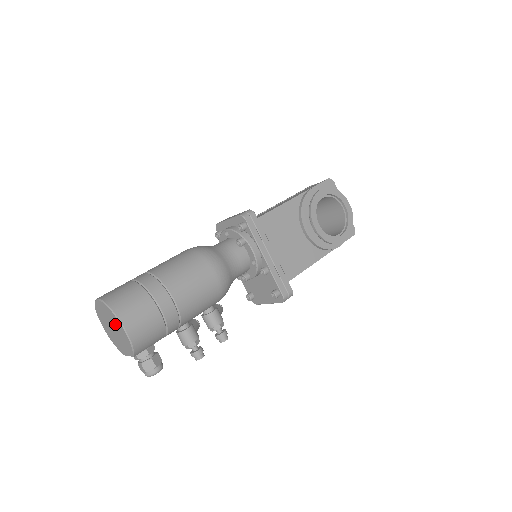
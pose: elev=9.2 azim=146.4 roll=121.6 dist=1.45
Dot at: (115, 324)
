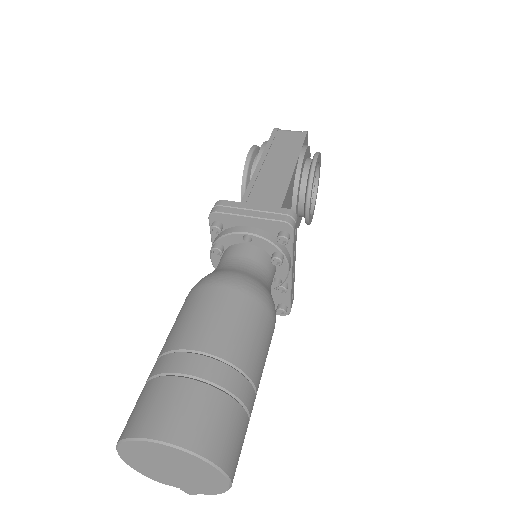
Dot at: (199, 473)
